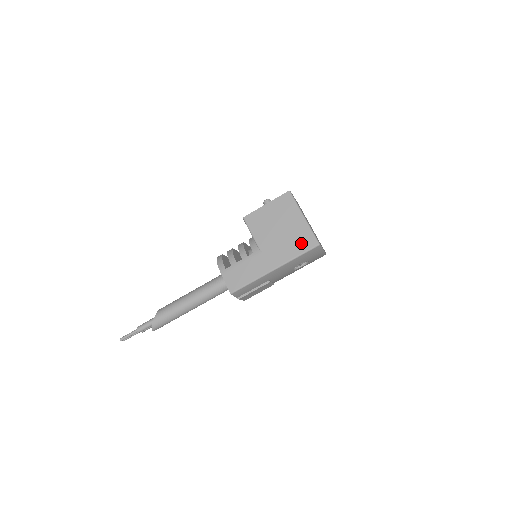
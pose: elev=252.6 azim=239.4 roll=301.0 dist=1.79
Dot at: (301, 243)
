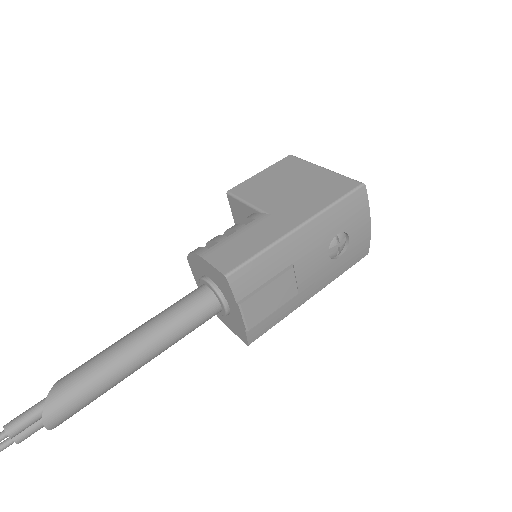
Dot at: (333, 189)
